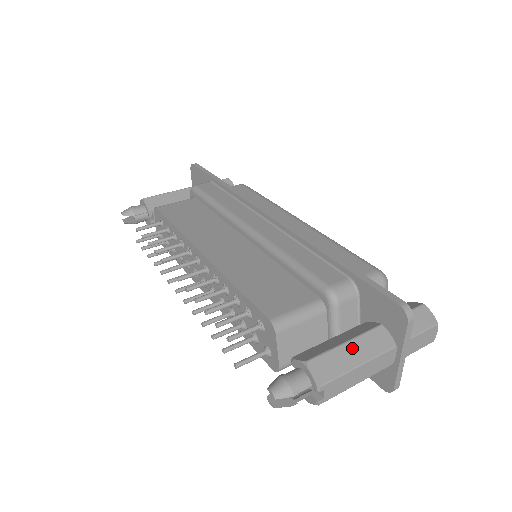
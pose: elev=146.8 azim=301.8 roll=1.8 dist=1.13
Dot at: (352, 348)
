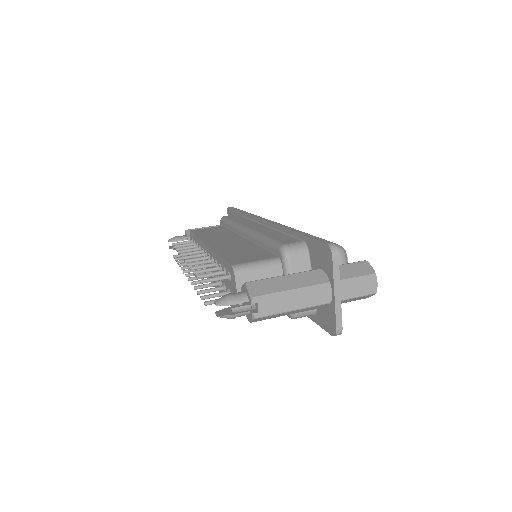
Dot at: (288, 279)
